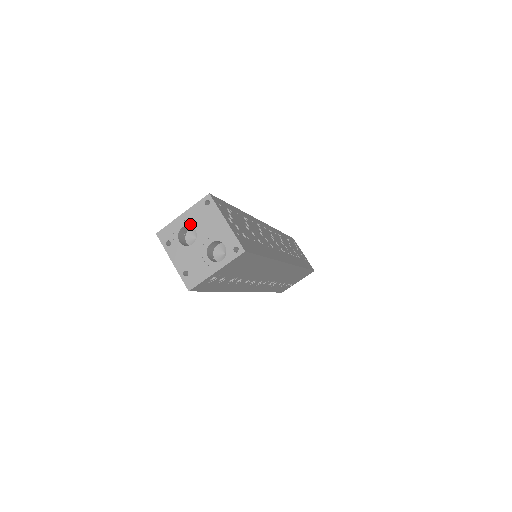
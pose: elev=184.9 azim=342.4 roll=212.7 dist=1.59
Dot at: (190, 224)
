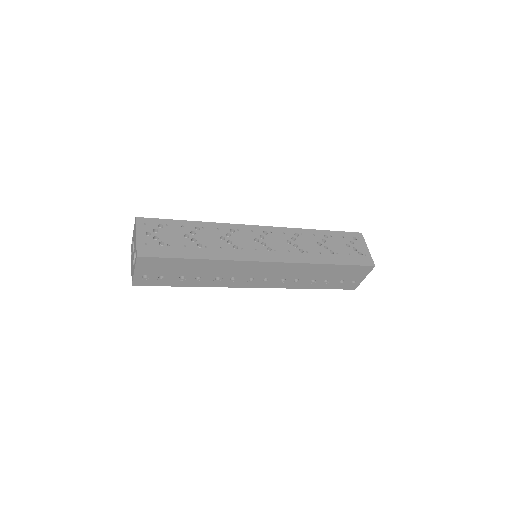
Dot at: occluded
